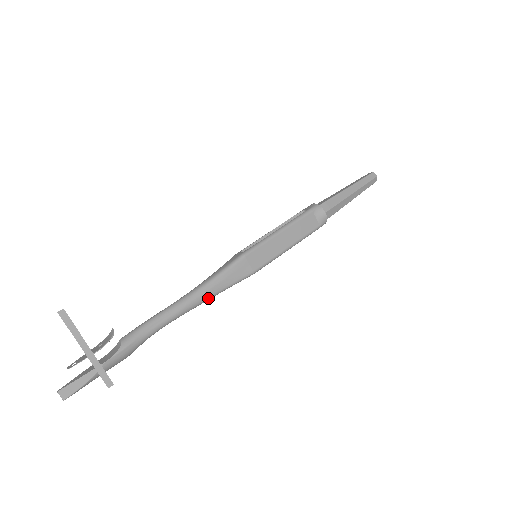
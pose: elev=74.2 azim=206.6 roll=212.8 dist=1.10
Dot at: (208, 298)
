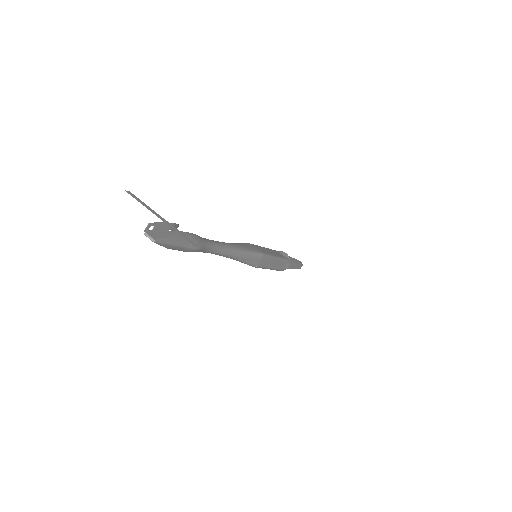
Dot at: (240, 250)
